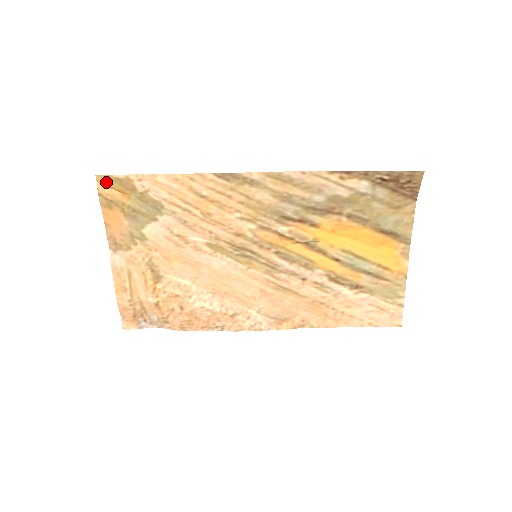
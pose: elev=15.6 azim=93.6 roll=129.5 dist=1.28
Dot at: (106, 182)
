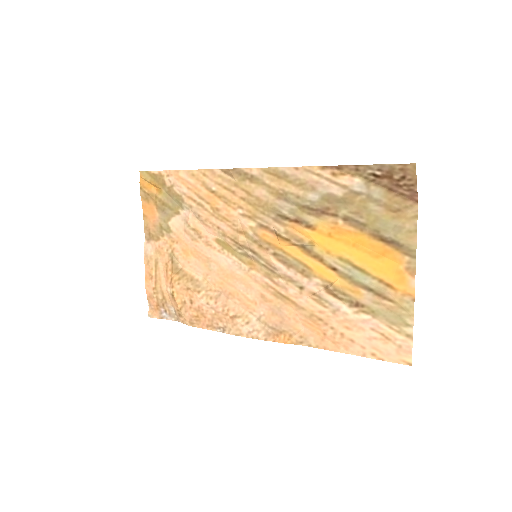
Dot at: (146, 177)
